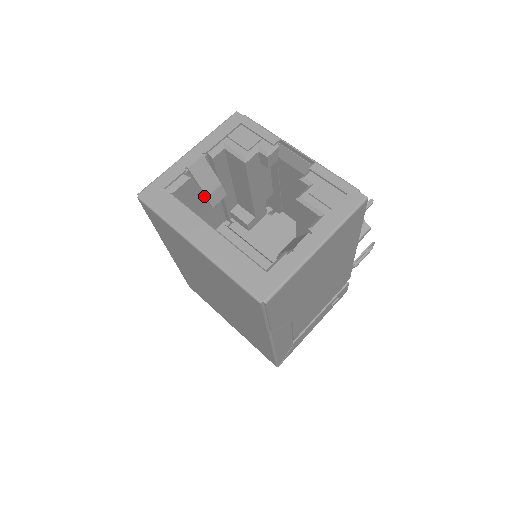
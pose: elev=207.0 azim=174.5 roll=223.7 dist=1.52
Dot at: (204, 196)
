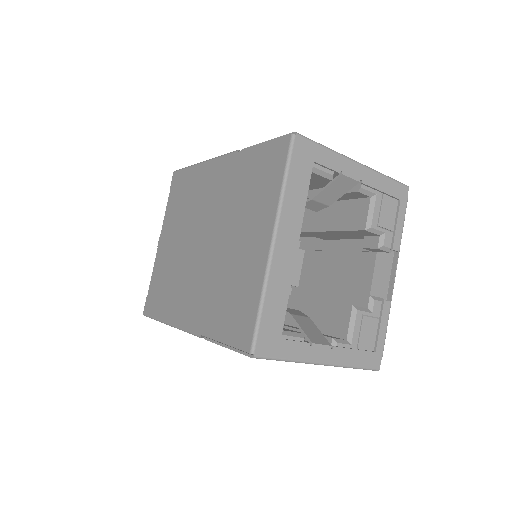
Dot at: occluded
